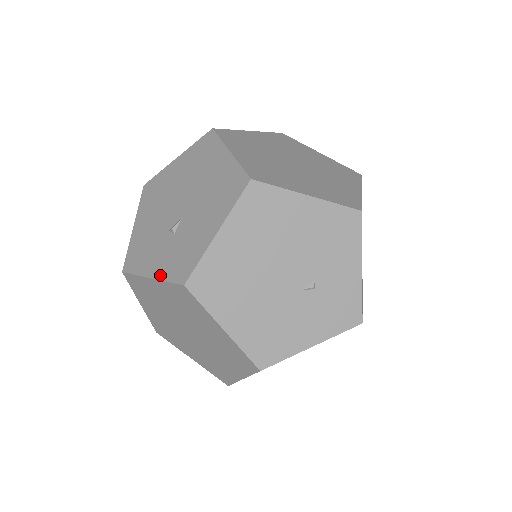
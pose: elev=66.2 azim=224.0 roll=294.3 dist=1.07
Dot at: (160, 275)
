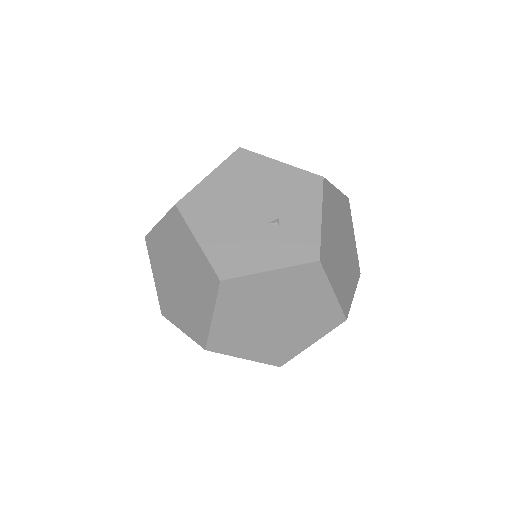
Dot at: (165, 215)
